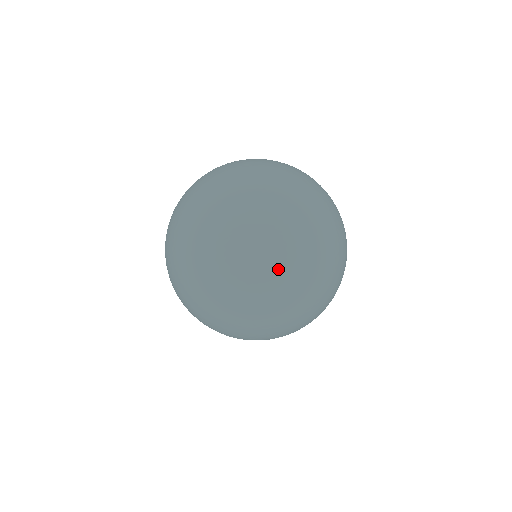
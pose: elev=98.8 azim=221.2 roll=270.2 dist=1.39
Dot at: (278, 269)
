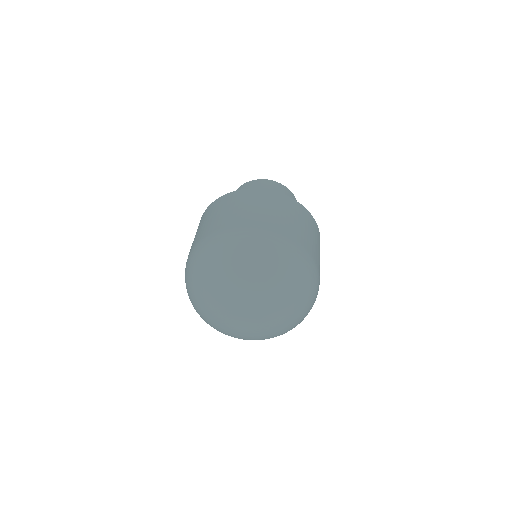
Dot at: (268, 330)
